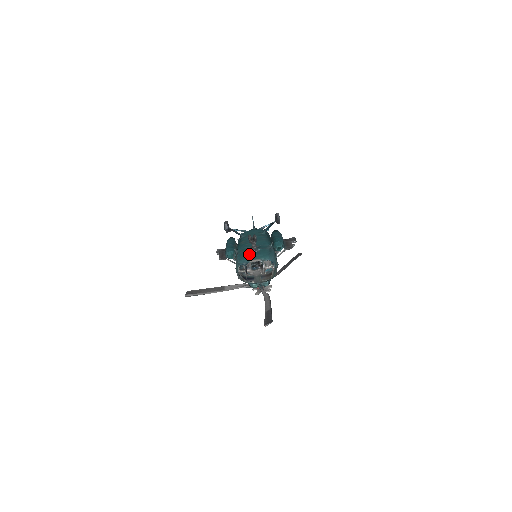
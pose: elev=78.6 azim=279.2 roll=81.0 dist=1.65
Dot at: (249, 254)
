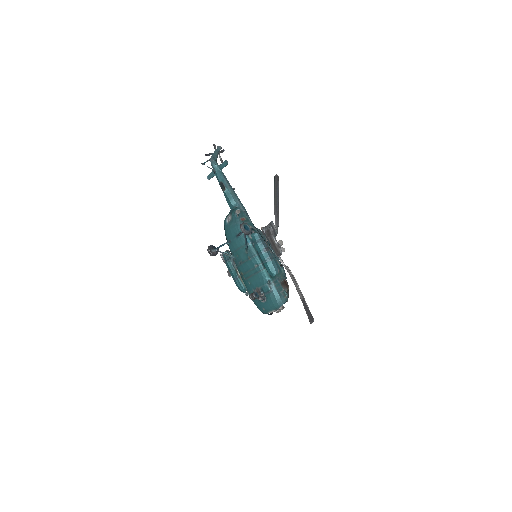
Dot at: (262, 306)
